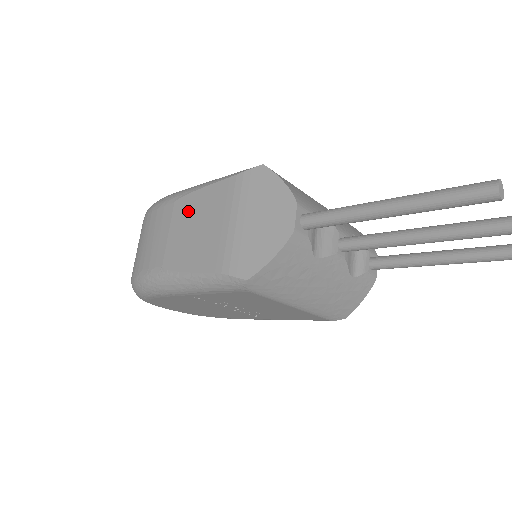
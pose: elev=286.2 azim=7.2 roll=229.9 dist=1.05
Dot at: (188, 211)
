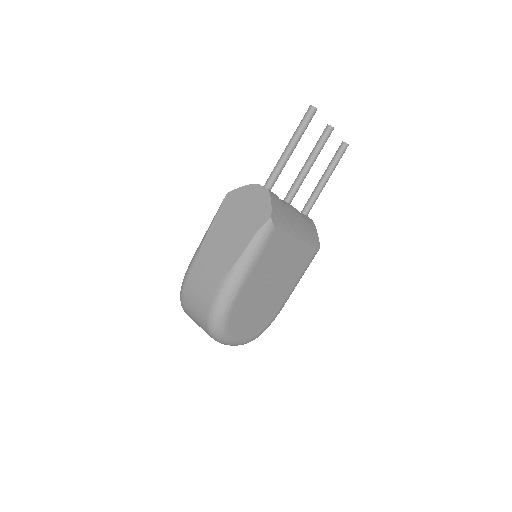
Dot at: (211, 246)
